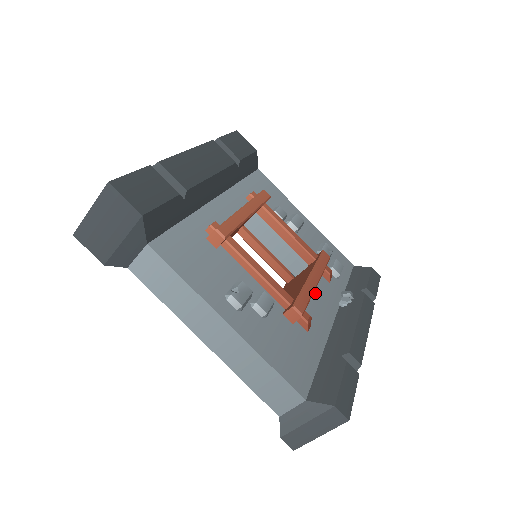
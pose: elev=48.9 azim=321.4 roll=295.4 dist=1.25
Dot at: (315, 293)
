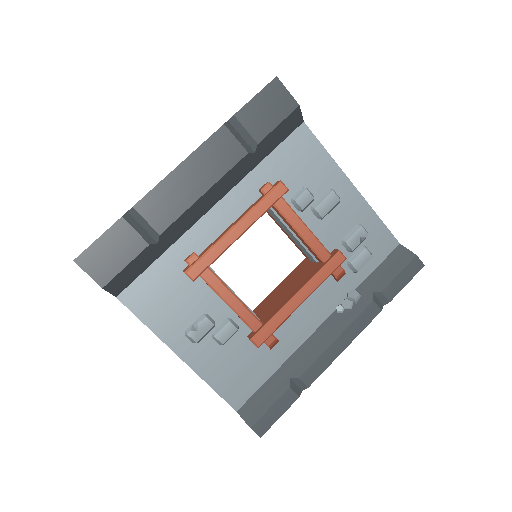
Dot at: (306, 301)
